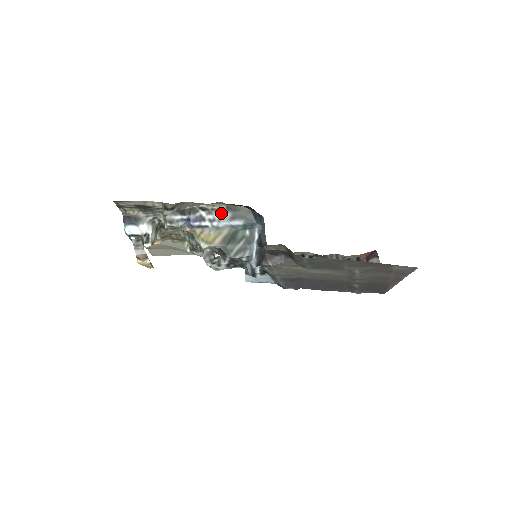
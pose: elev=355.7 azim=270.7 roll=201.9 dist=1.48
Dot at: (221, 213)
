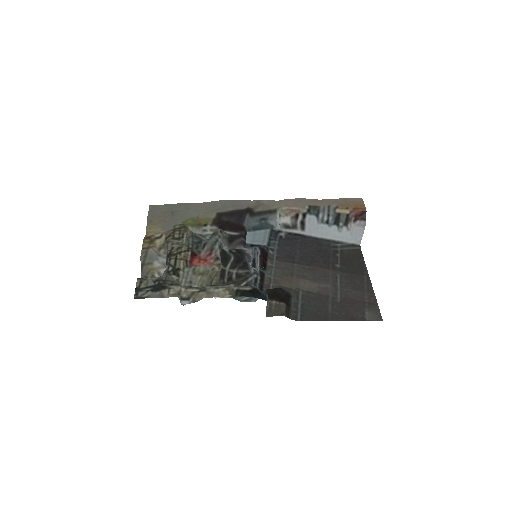
Dot at: occluded
